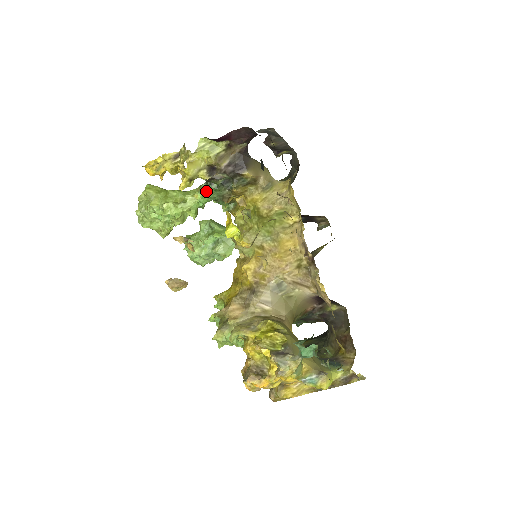
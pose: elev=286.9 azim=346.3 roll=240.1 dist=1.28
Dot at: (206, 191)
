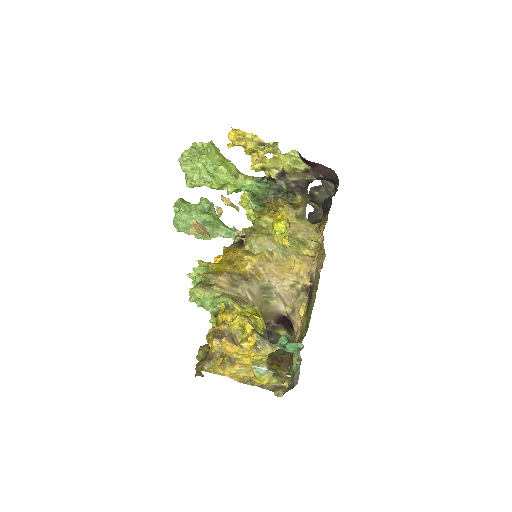
Dot at: (258, 184)
